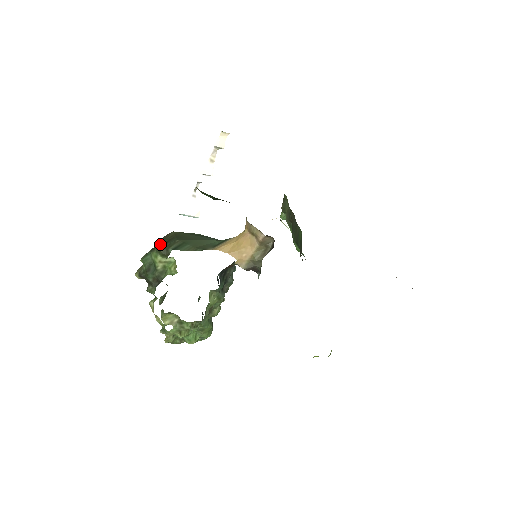
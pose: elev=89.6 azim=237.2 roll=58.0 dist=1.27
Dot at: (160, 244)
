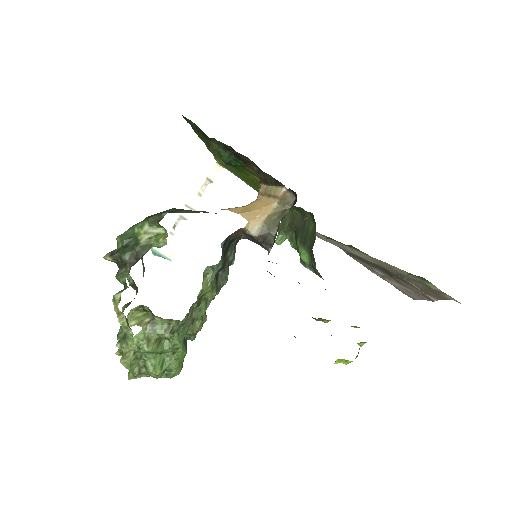
Dot at: occluded
